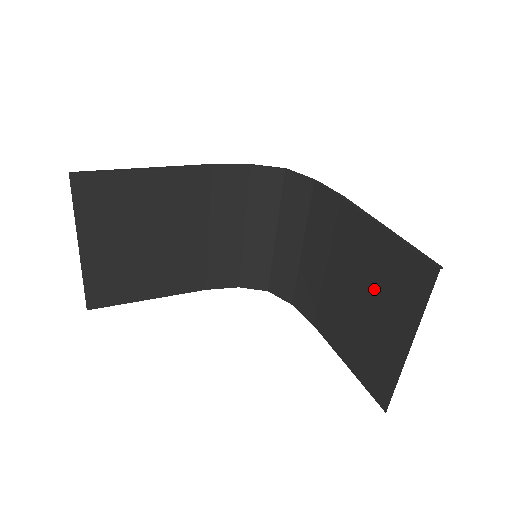
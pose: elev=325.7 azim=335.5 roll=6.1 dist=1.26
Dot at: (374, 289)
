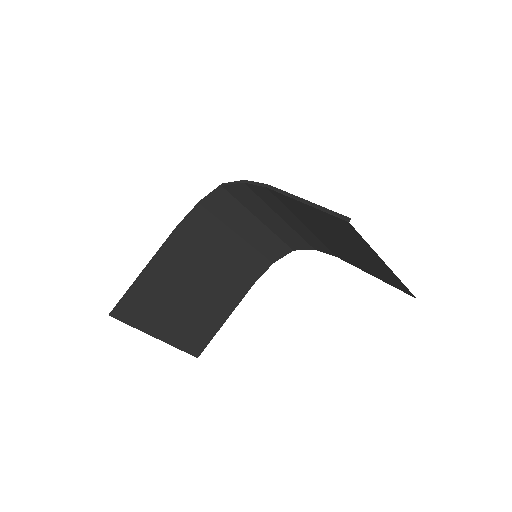
Dot at: (337, 236)
